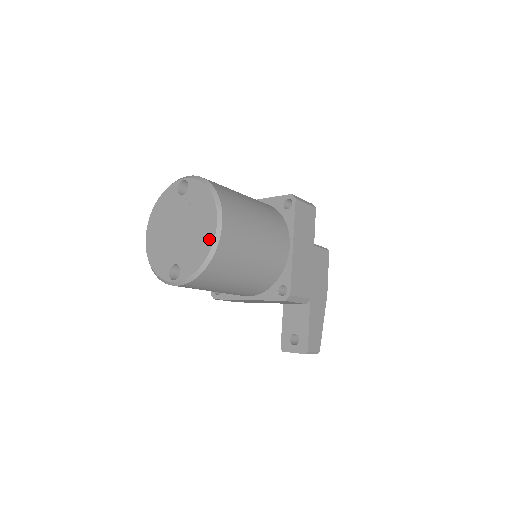
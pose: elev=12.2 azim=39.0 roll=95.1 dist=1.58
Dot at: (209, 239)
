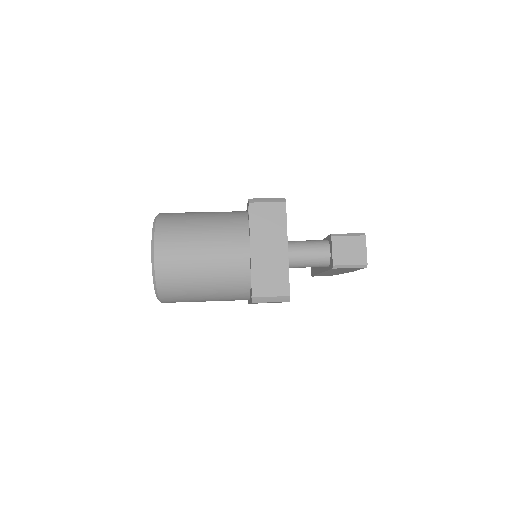
Dot at: occluded
